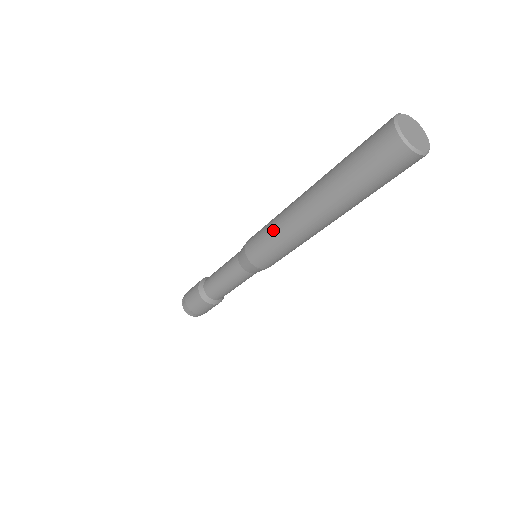
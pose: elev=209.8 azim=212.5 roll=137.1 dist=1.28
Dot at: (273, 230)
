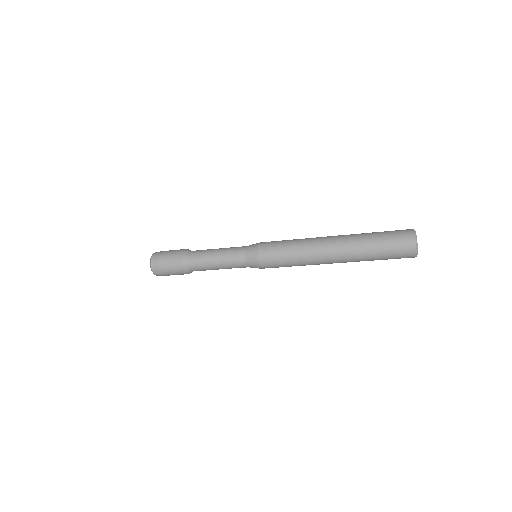
Dot at: (297, 264)
